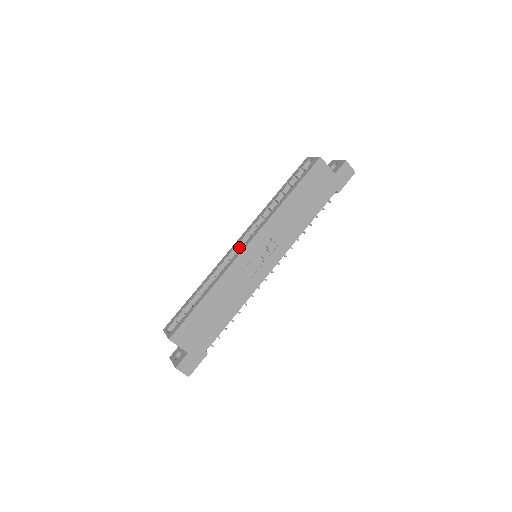
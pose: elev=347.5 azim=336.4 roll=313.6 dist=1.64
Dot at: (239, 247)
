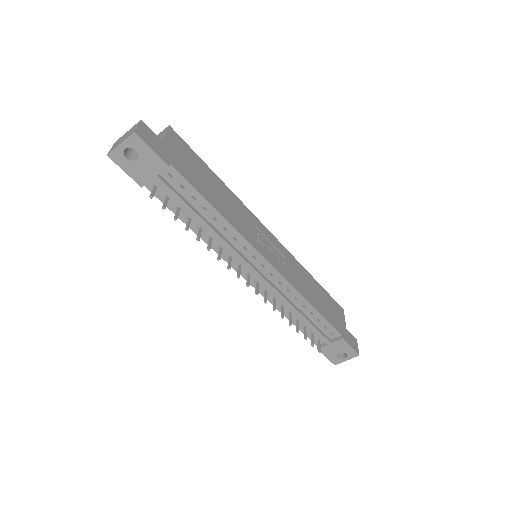
Dot at: occluded
